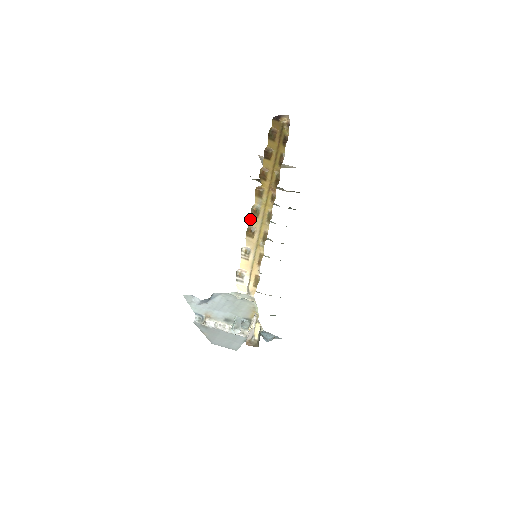
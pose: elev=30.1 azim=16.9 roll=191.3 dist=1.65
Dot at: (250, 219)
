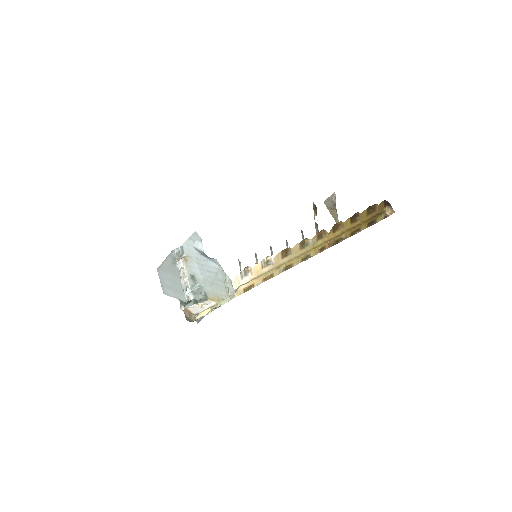
Dot at: (296, 244)
